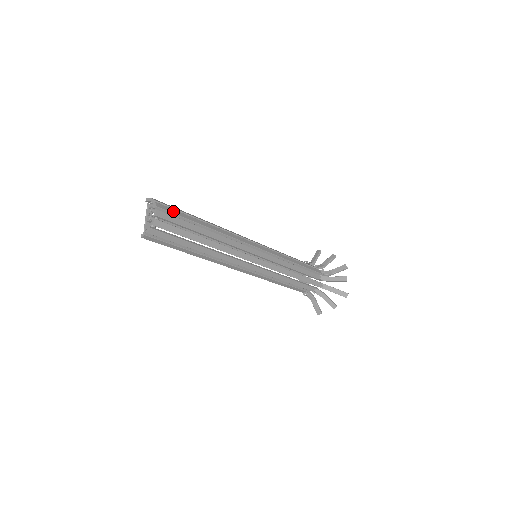
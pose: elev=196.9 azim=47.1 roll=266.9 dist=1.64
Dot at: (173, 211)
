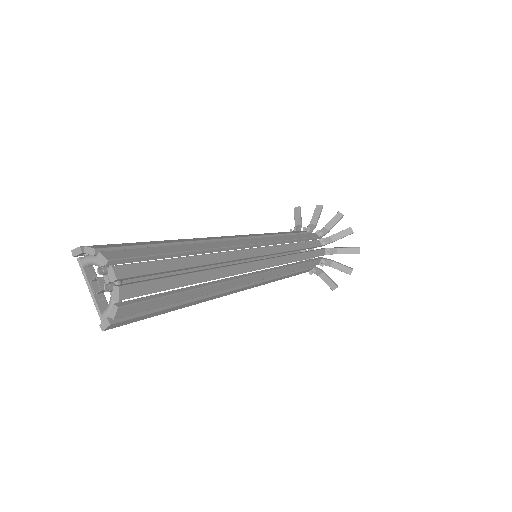
Dot at: (136, 253)
